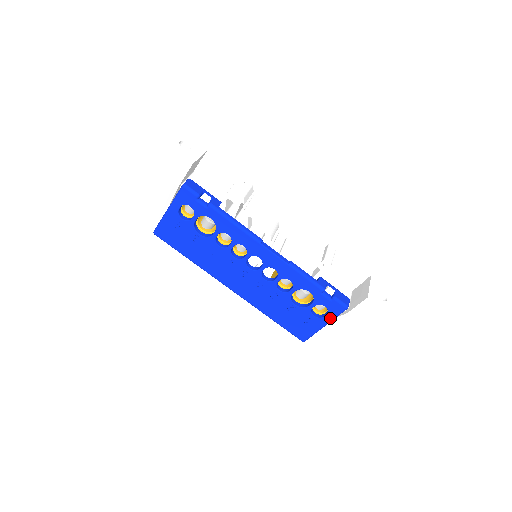
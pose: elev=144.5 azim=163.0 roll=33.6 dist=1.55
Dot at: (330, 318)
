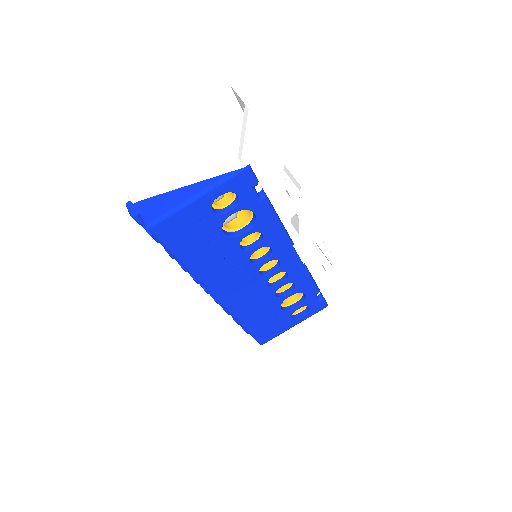
Dot at: (306, 318)
